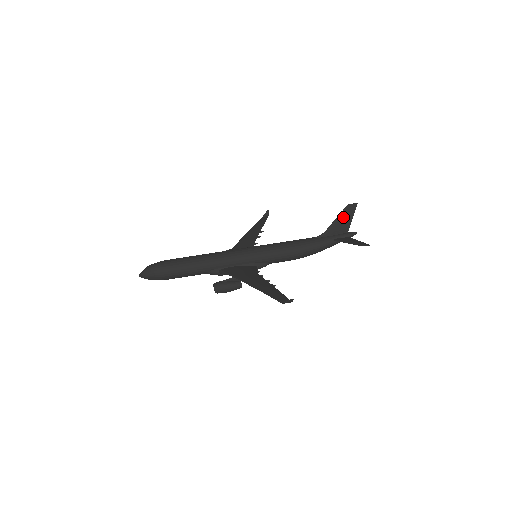
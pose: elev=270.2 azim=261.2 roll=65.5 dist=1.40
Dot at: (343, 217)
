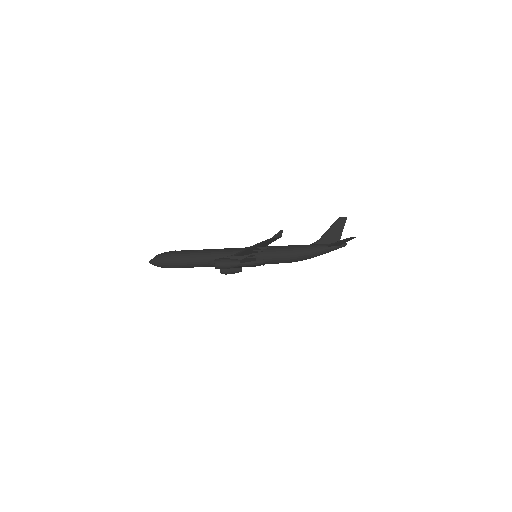
Dot at: (335, 228)
